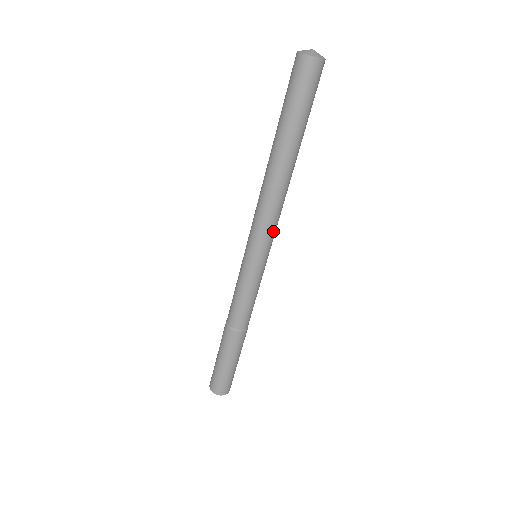
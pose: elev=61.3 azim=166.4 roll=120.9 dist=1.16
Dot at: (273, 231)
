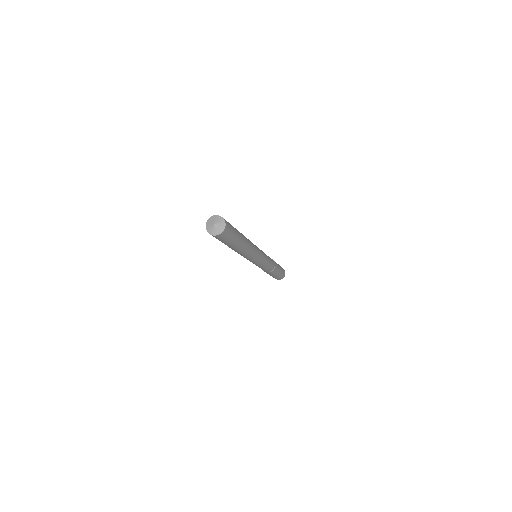
Dot at: (253, 259)
